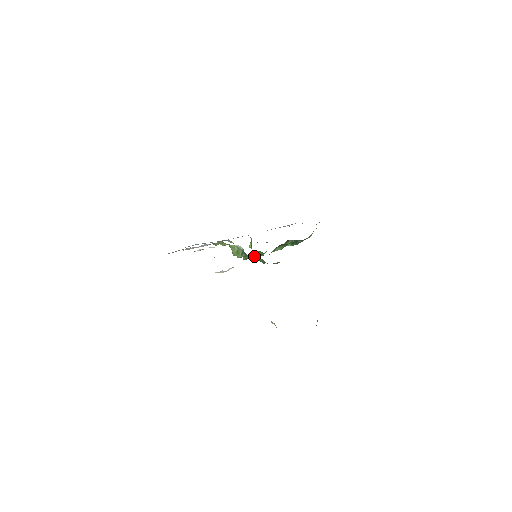
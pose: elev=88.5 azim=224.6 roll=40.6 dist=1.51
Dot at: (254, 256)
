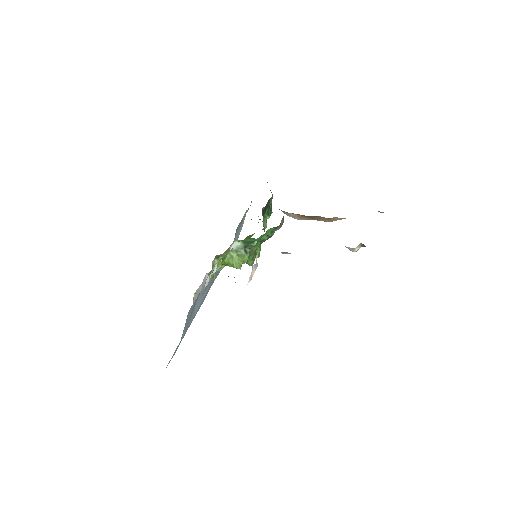
Dot at: (255, 255)
